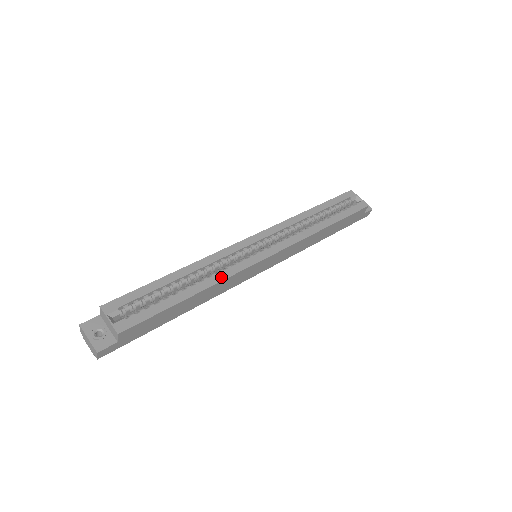
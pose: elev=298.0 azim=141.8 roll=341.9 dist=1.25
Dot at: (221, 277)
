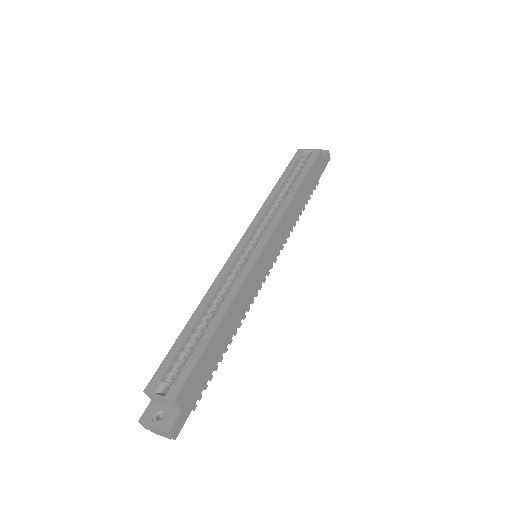
Dot at: (234, 291)
